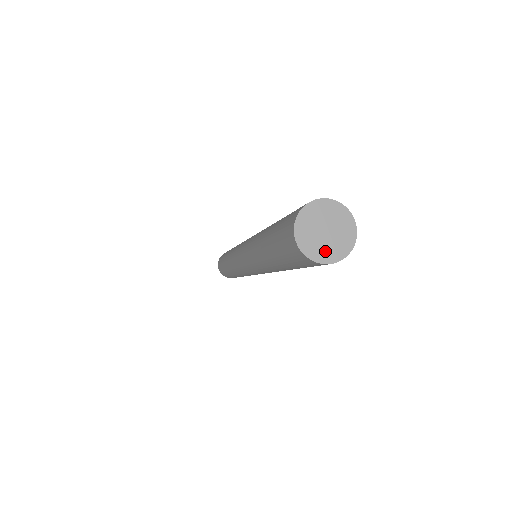
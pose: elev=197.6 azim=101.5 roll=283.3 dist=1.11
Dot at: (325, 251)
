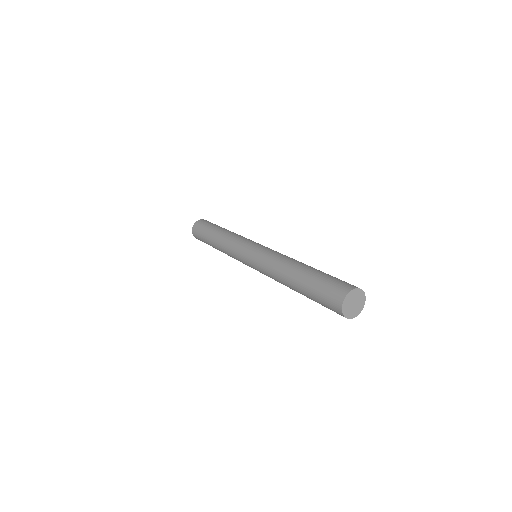
Dot at: (352, 313)
